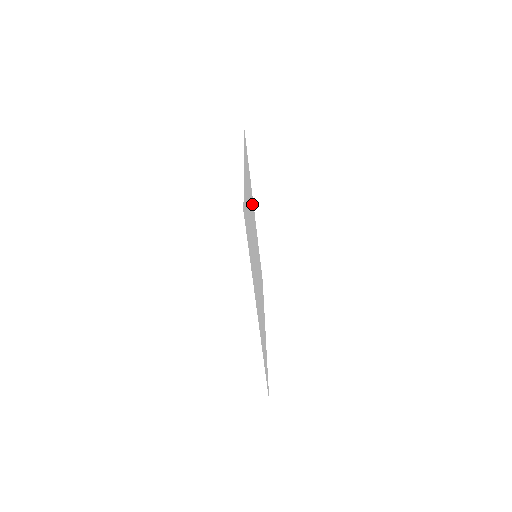
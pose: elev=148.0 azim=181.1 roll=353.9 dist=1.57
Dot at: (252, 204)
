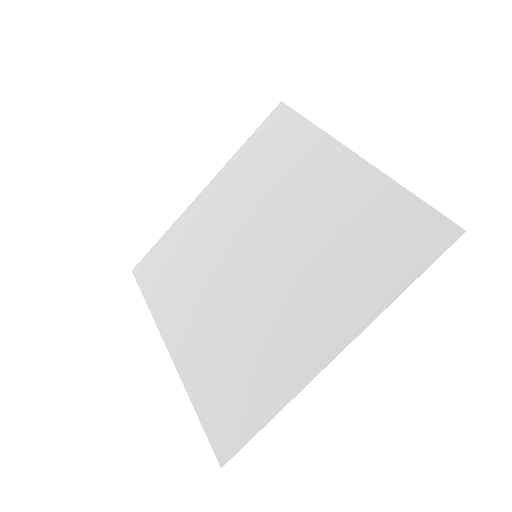
Dot at: (236, 185)
